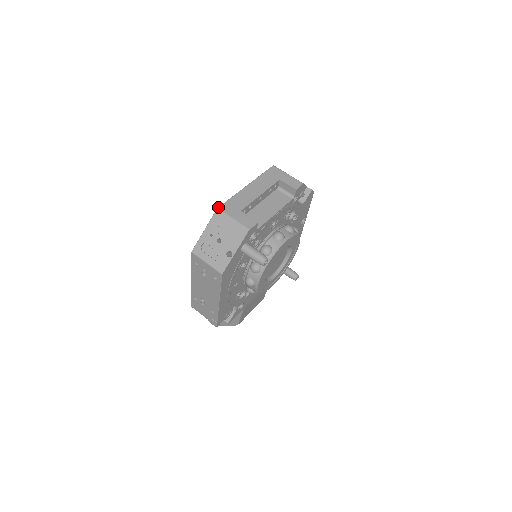
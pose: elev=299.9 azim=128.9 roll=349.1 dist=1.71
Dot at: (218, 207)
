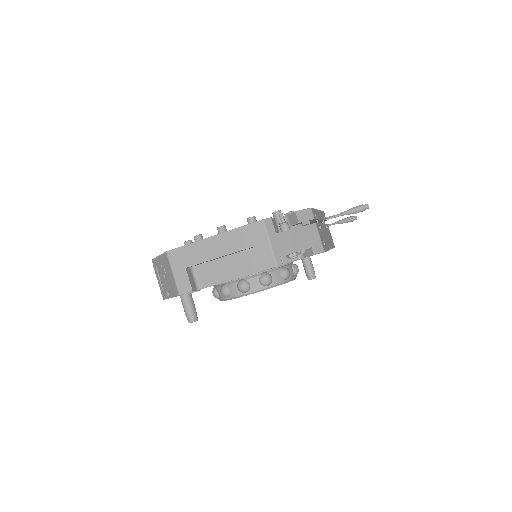
Dot at: (167, 251)
